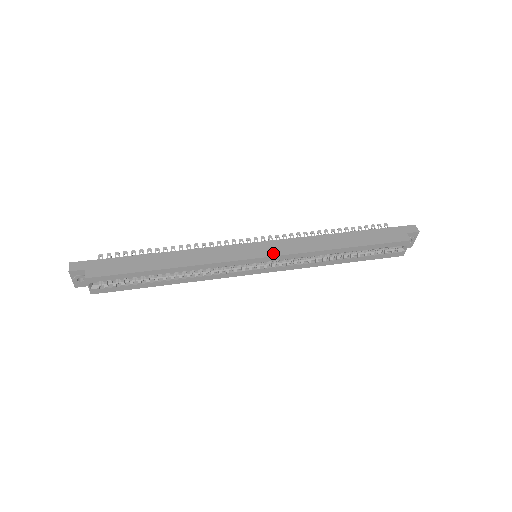
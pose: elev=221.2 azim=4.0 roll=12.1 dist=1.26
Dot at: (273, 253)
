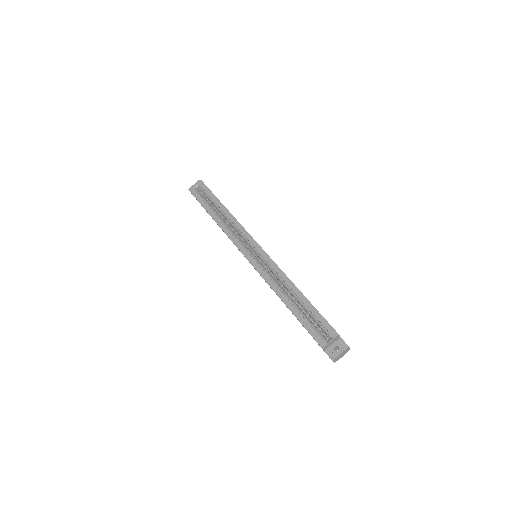
Dot at: occluded
